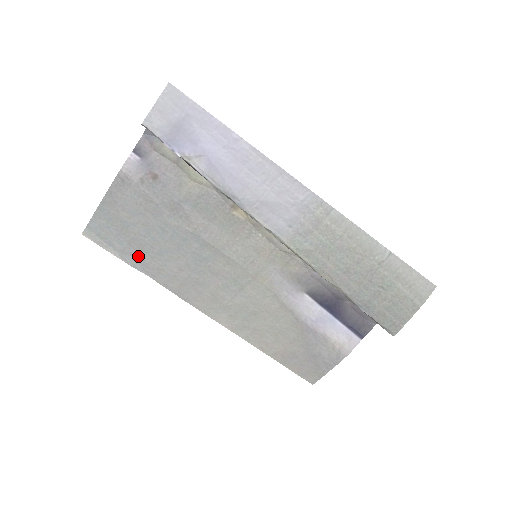
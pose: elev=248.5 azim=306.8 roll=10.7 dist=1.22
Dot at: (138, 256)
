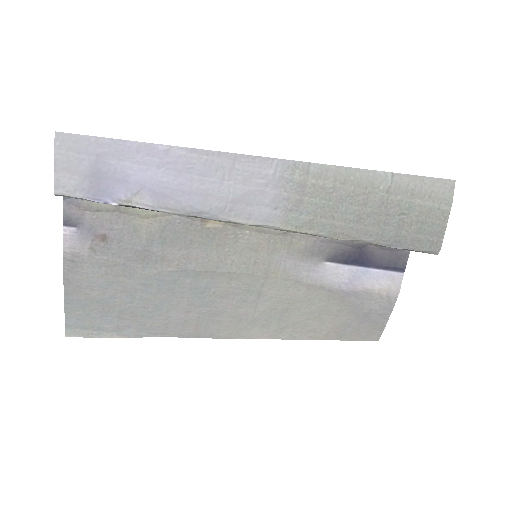
Dot at: (136, 324)
